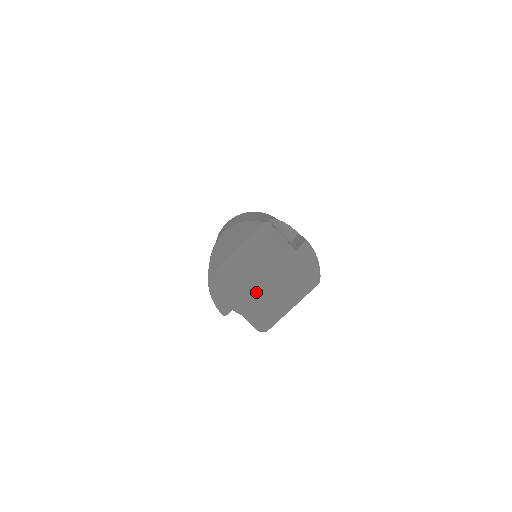
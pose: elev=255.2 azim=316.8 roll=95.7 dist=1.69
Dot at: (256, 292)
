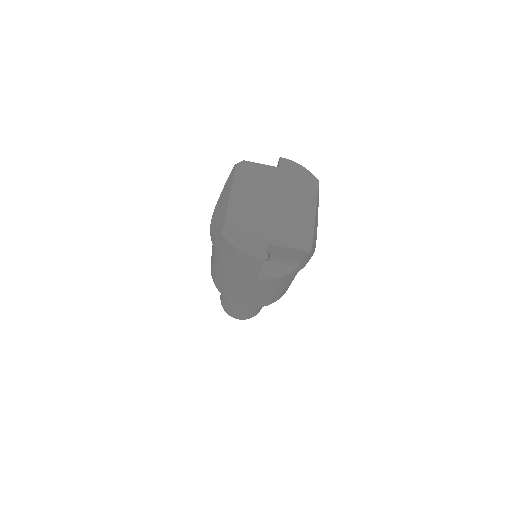
Dot at: (274, 219)
